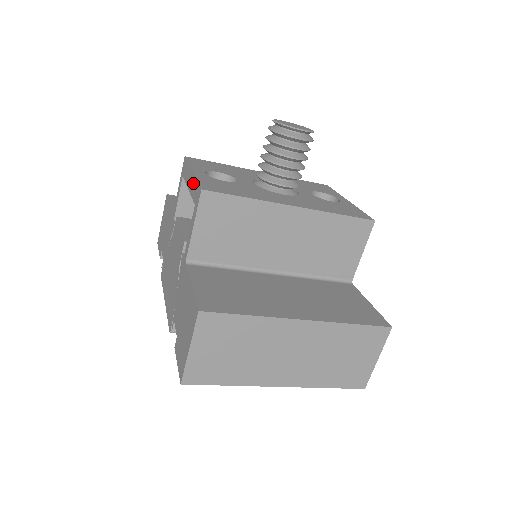
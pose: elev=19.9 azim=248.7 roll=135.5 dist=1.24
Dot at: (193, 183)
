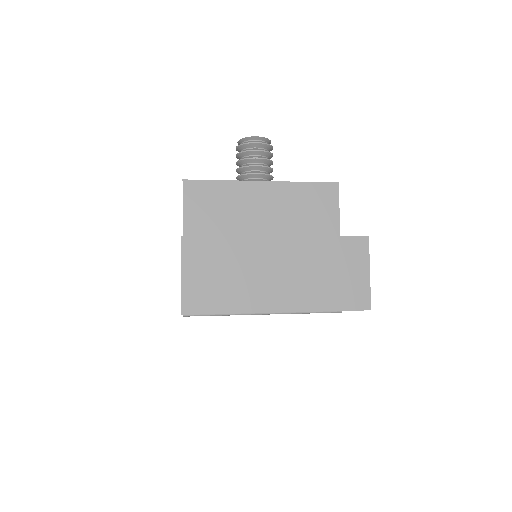
Dot at: occluded
